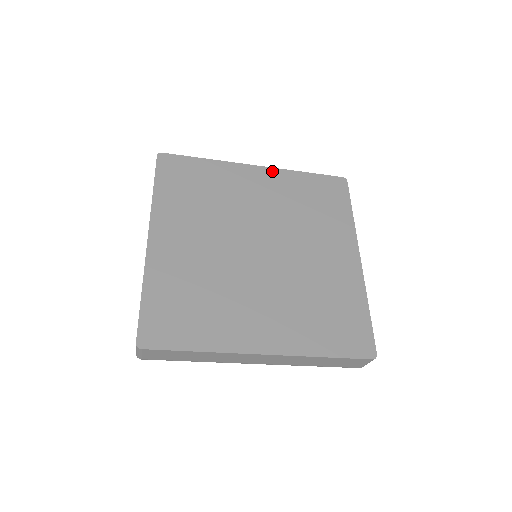
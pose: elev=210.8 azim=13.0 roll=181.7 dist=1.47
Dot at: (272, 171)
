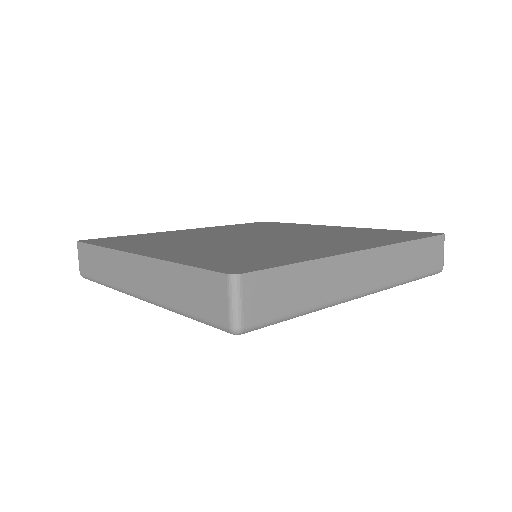
Dot at: occluded
